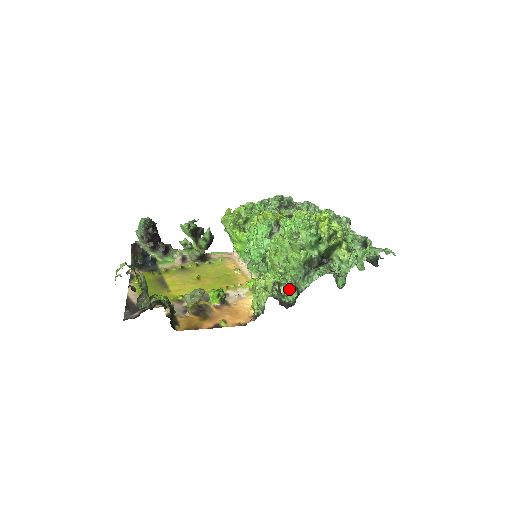
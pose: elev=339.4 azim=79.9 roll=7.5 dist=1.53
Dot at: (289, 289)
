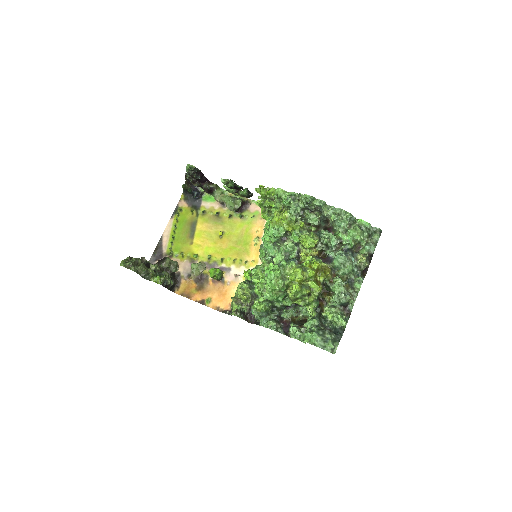
Dot at: occluded
